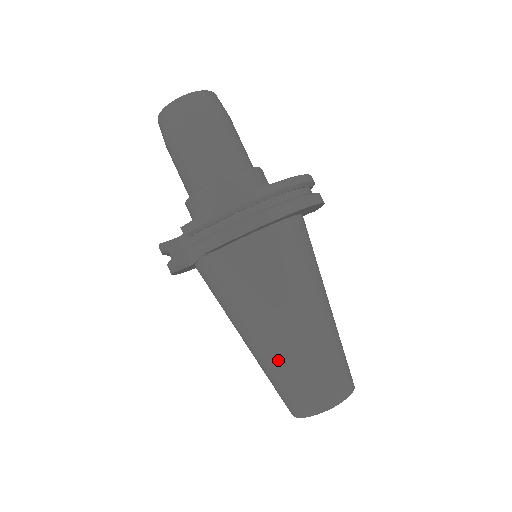
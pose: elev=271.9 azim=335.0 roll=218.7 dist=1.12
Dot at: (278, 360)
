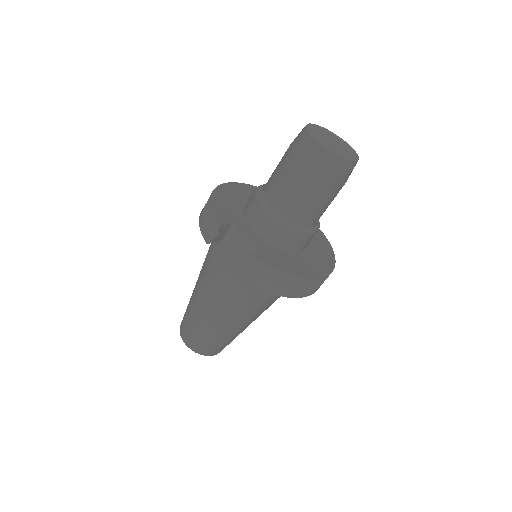
Dot at: (209, 325)
